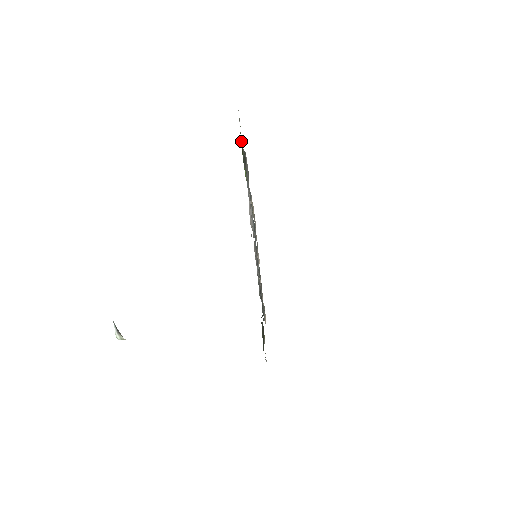
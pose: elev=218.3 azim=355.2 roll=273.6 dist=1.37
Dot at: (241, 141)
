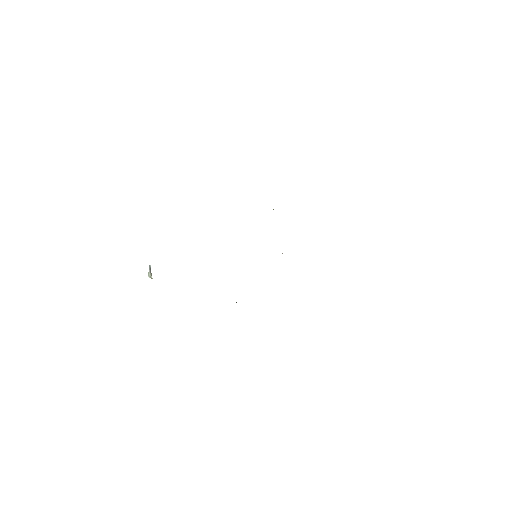
Dot at: occluded
